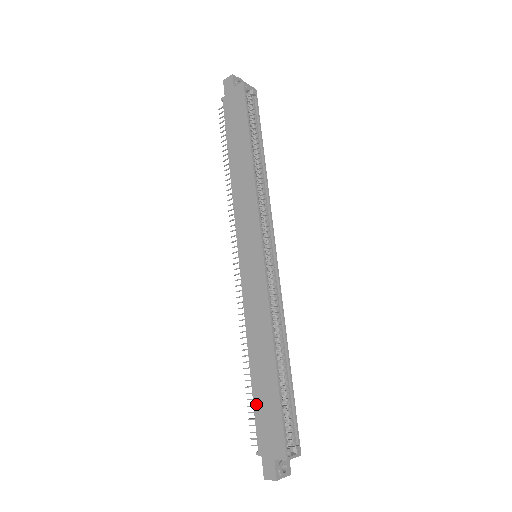
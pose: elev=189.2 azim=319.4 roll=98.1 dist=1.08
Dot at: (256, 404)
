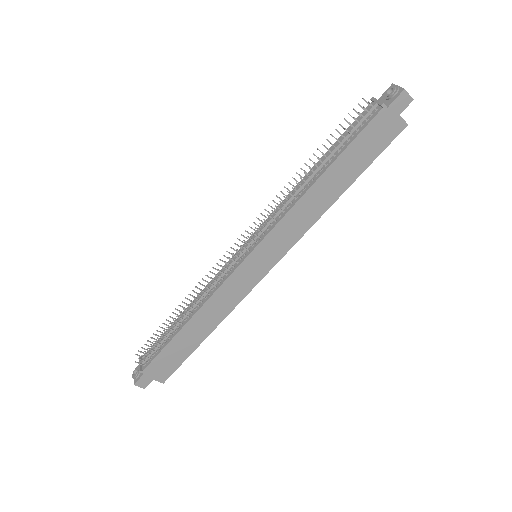
Dot at: (167, 349)
